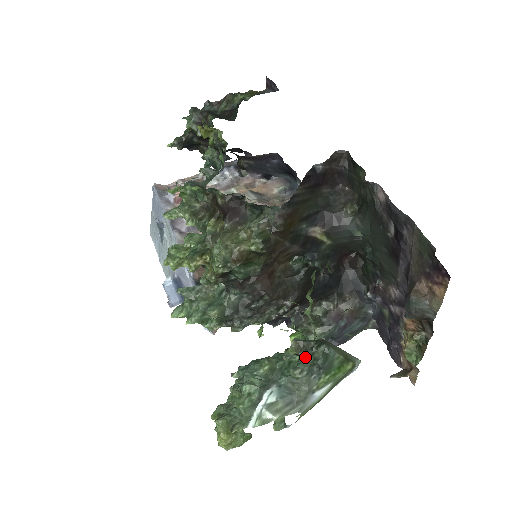
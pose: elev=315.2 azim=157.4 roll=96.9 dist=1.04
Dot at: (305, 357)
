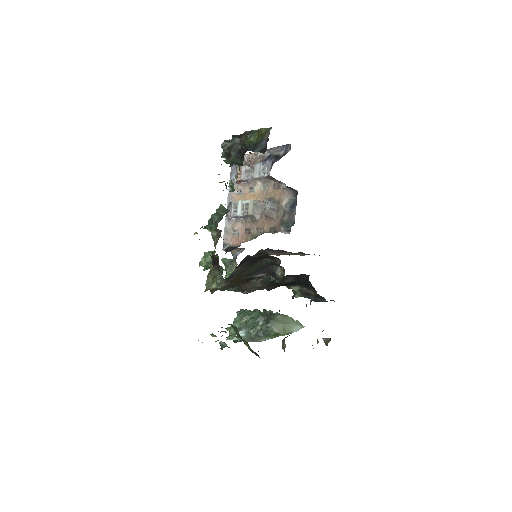
Dot at: (259, 325)
